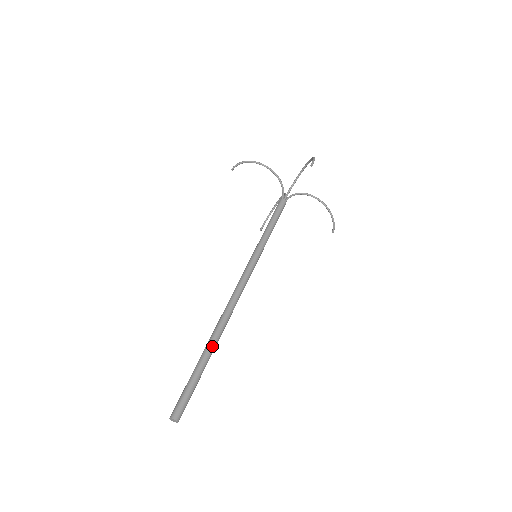
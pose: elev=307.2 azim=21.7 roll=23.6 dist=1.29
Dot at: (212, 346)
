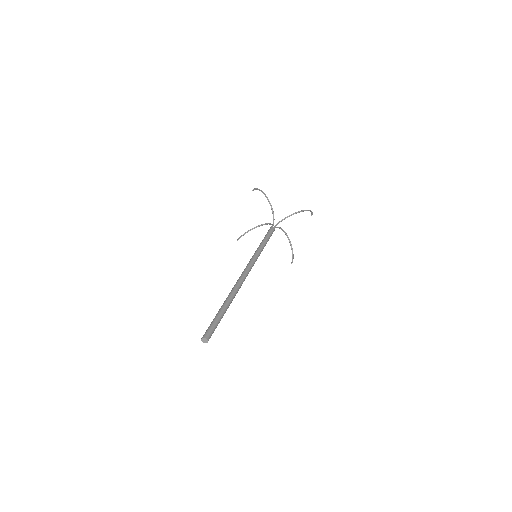
Dot at: (230, 302)
